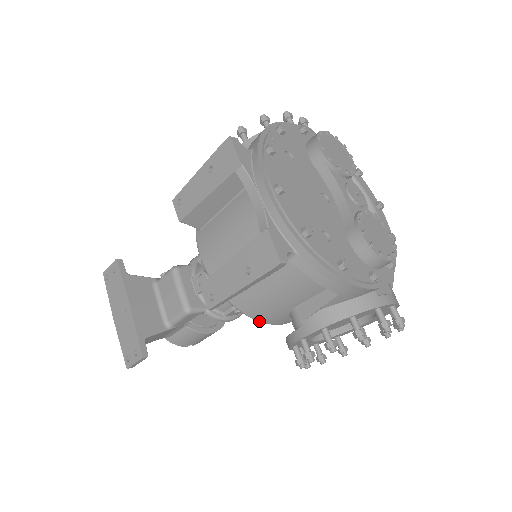
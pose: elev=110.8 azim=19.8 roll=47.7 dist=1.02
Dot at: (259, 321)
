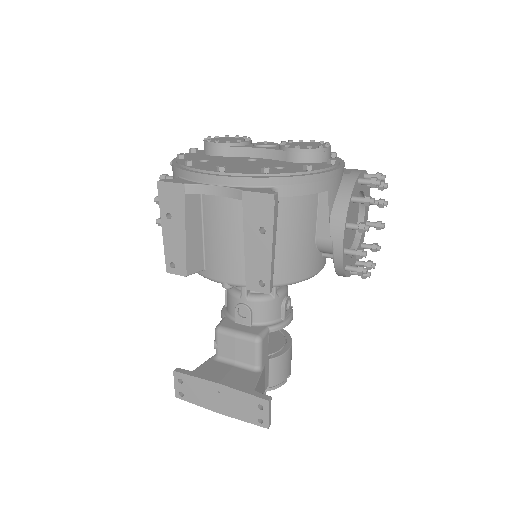
Dot at: (307, 279)
